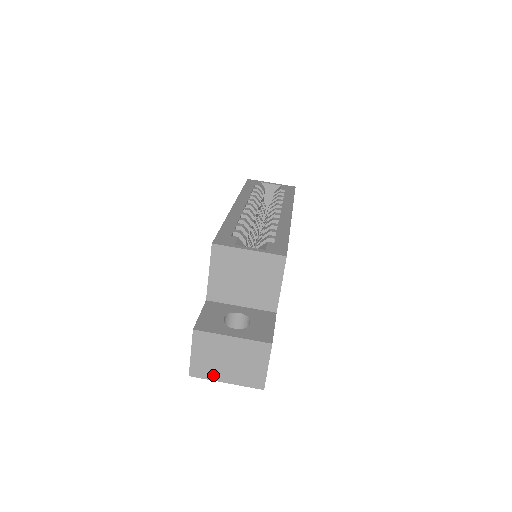
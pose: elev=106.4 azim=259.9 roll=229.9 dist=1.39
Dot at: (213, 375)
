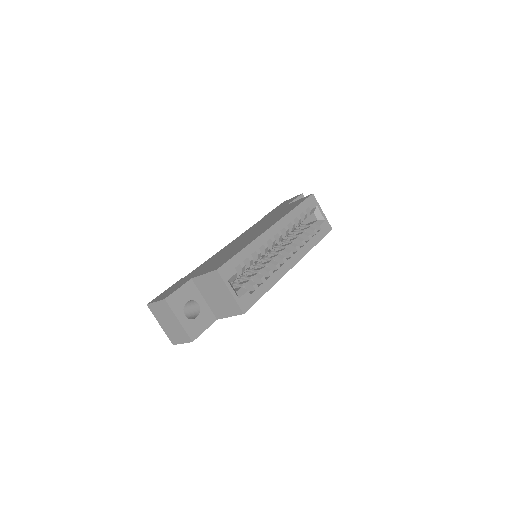
Dot at: (157, 317)
